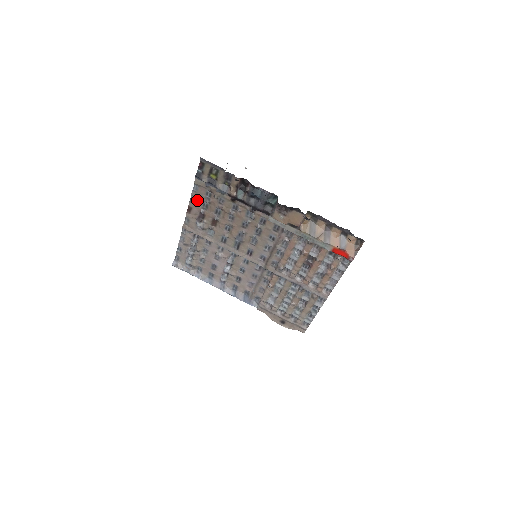
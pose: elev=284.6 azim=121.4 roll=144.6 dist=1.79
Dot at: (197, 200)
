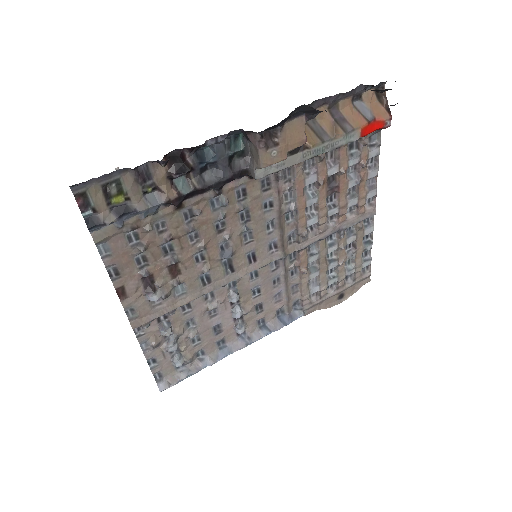
Dot at: (122, 266)
